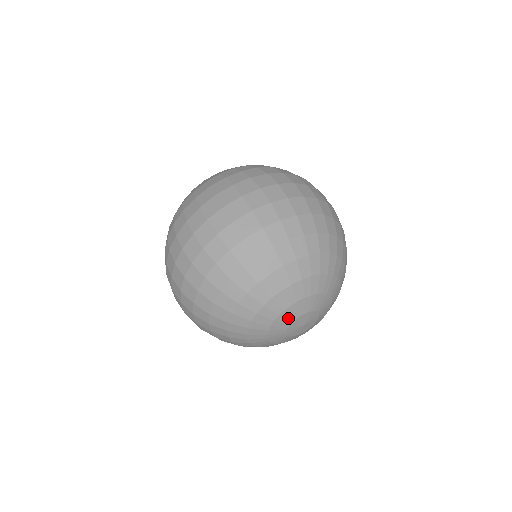
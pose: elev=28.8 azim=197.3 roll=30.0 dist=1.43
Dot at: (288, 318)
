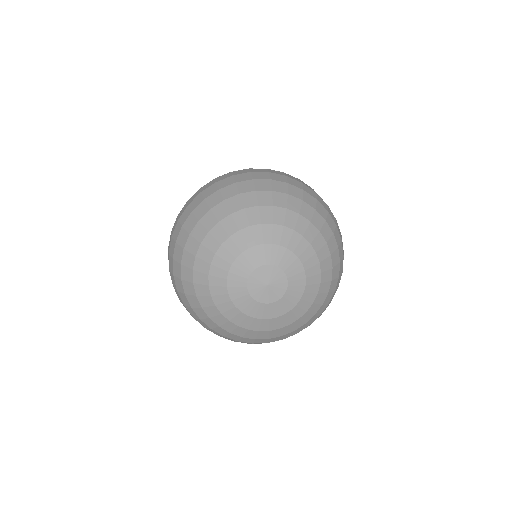
Dot at: (251, 262)
